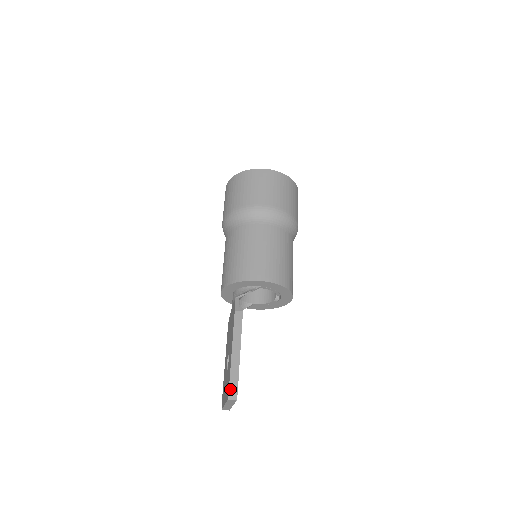
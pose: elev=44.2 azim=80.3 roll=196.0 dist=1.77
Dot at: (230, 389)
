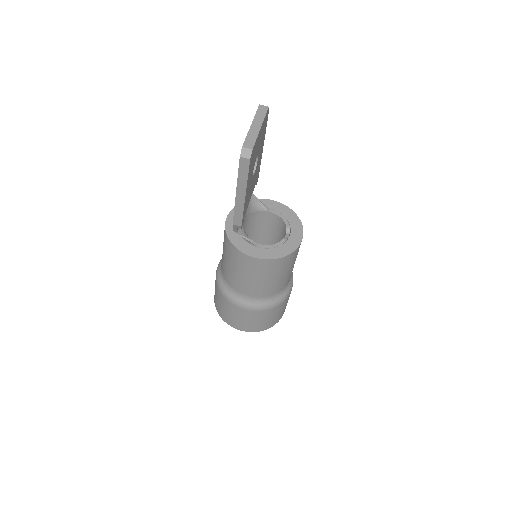
Dot at: occluded
